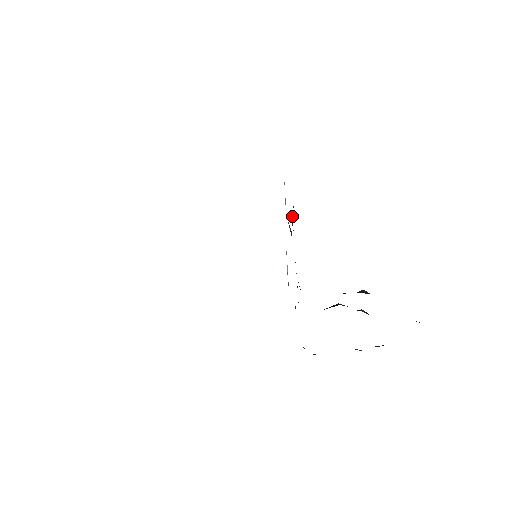
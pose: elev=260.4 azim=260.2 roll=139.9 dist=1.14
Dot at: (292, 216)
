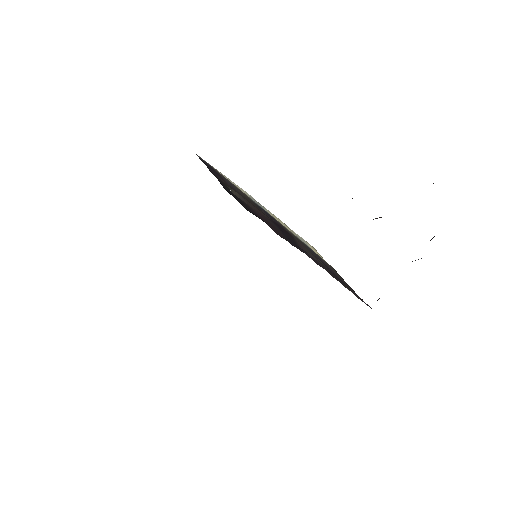
Dot at: (237, 195)
